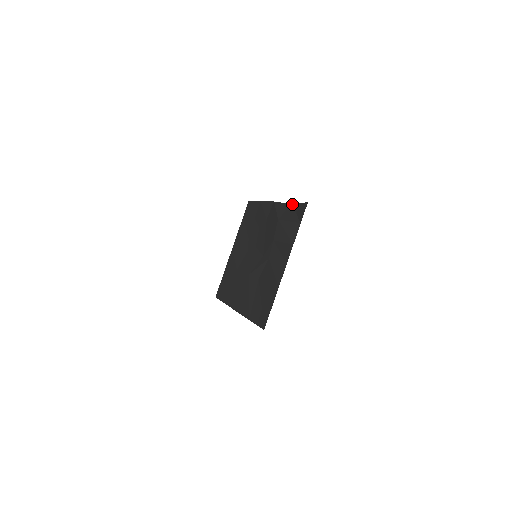
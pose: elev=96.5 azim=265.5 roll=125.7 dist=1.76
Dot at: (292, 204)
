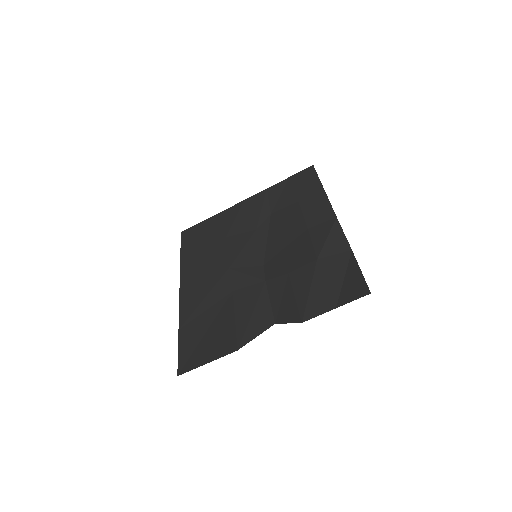
Dot at: (352, 252)
